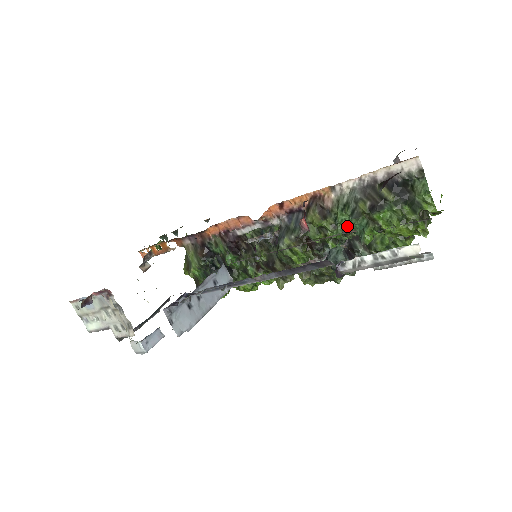
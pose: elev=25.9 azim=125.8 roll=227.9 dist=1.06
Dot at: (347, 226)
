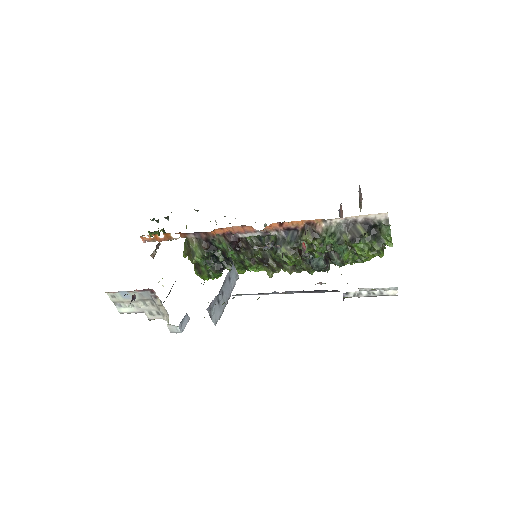
Dot at: (329, 244)
